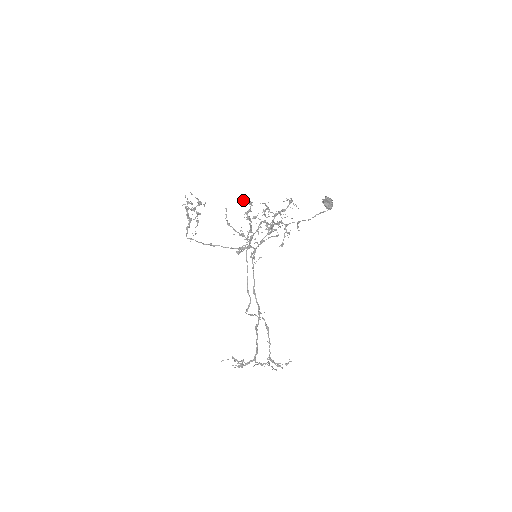
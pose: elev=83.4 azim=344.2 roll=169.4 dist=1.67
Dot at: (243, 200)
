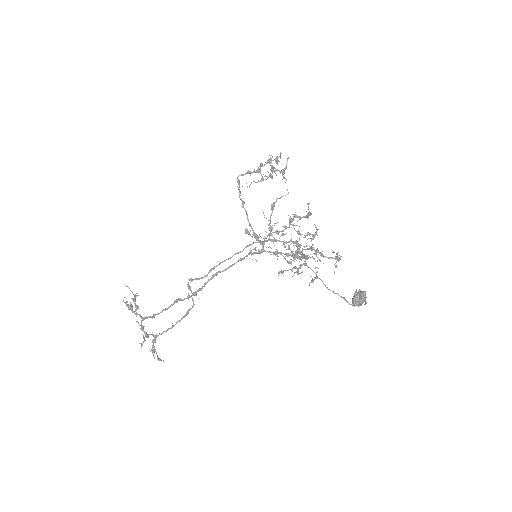
Dot at: occluded
